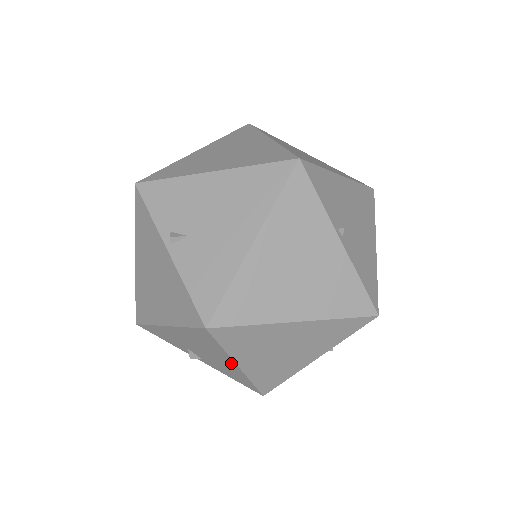
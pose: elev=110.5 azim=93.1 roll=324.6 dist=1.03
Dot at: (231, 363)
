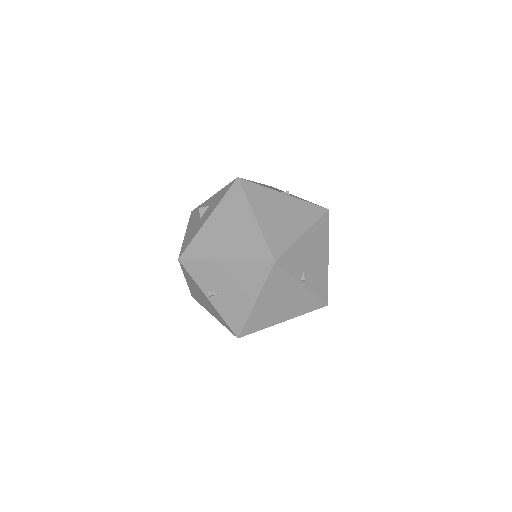
Dot at: occluded
